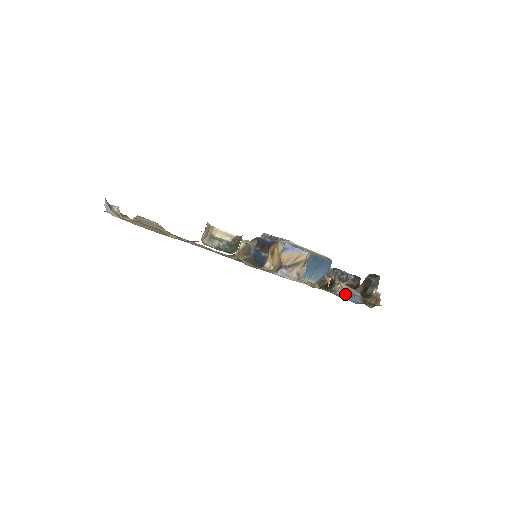
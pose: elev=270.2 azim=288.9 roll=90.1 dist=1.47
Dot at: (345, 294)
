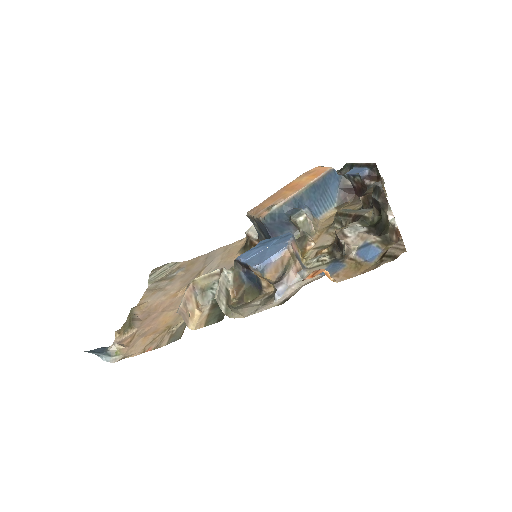
Dot at: (358, 252)
